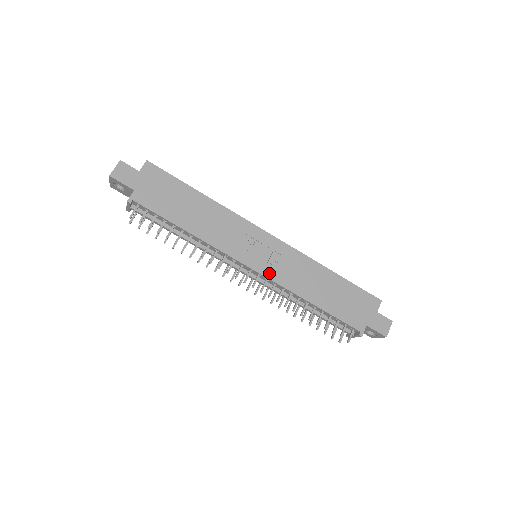
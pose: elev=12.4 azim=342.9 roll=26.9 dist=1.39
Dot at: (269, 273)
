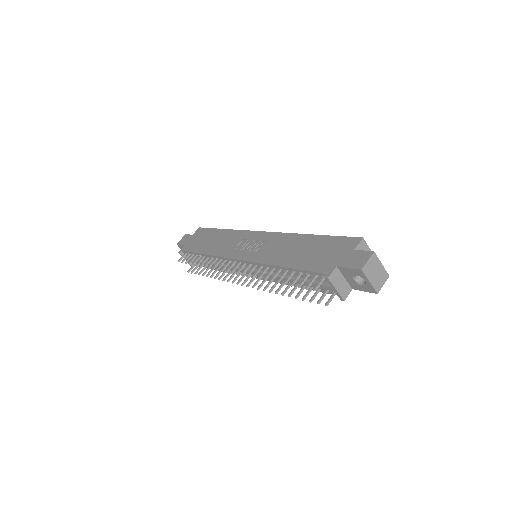
Dot at: (250, 257)
